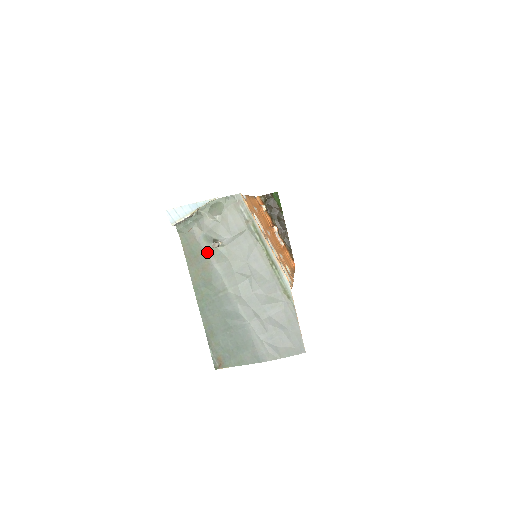
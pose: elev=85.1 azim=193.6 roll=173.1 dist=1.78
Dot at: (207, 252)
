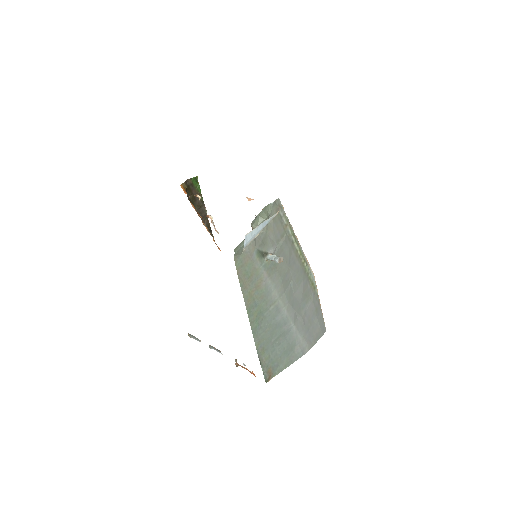
Dot at: (260, 269)
